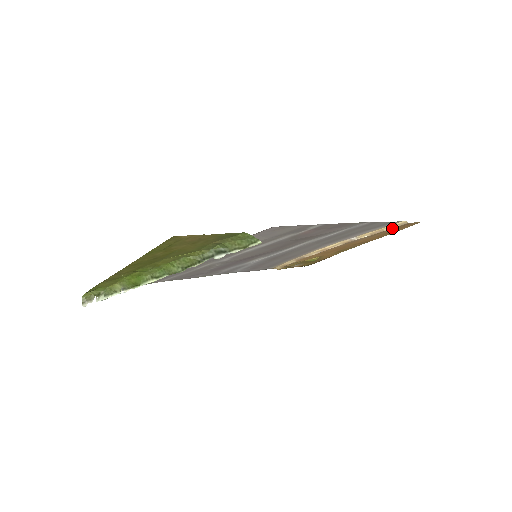
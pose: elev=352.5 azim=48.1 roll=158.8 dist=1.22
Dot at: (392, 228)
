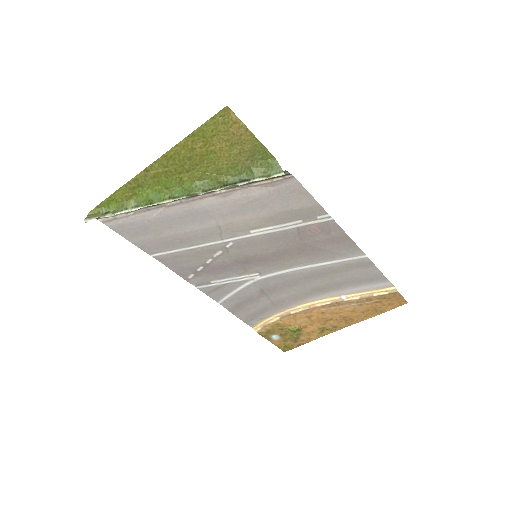
Dot at: (381, 296)
